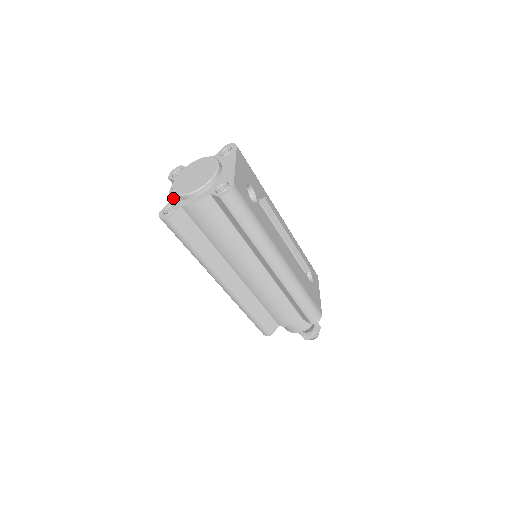
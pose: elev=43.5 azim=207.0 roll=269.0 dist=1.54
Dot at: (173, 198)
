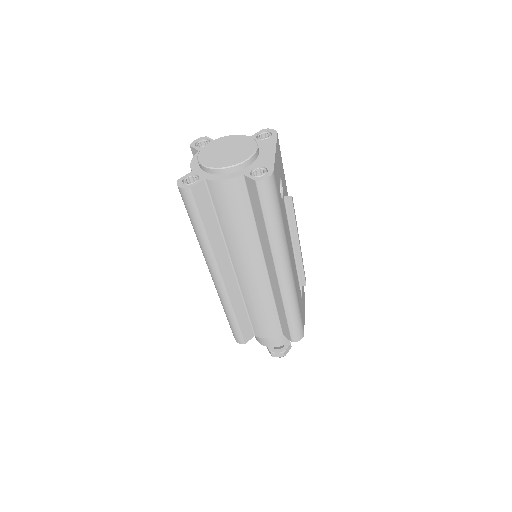
Dot at: (196, 168)
